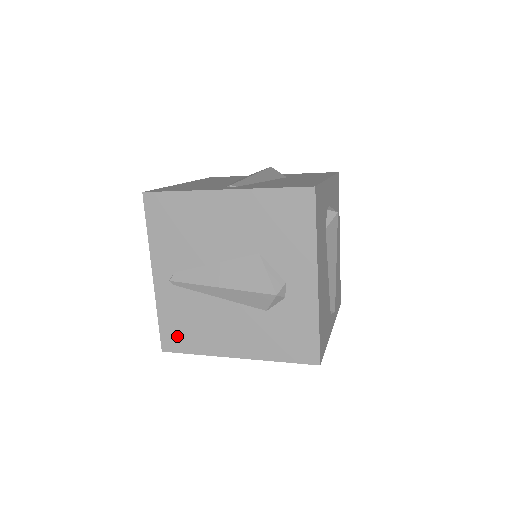
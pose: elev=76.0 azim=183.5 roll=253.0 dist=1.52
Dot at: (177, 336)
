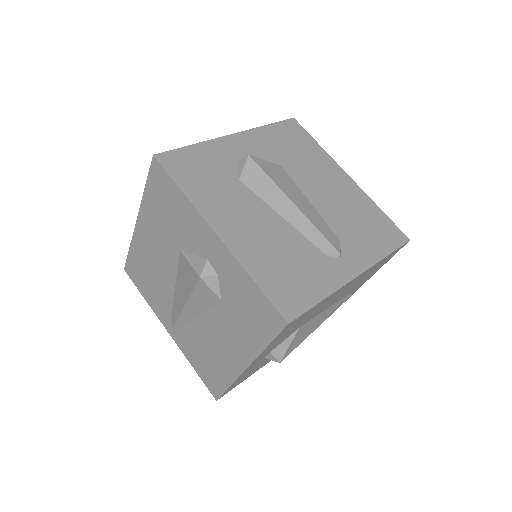
Dot at: (211, 377)
